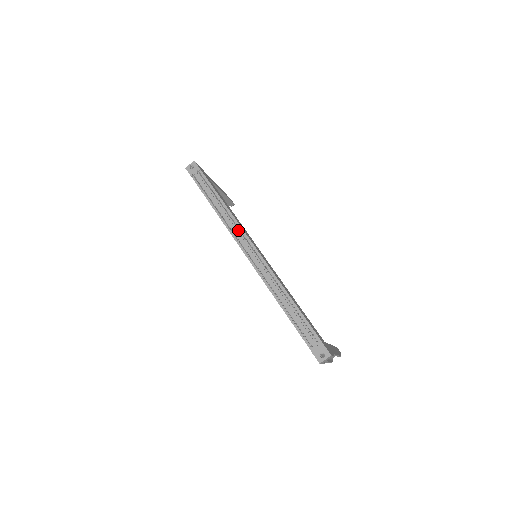
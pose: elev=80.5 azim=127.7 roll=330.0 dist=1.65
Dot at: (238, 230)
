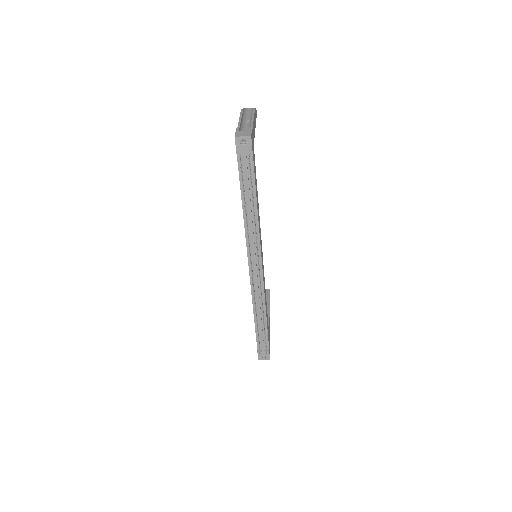
Dot at: (255, 242)
